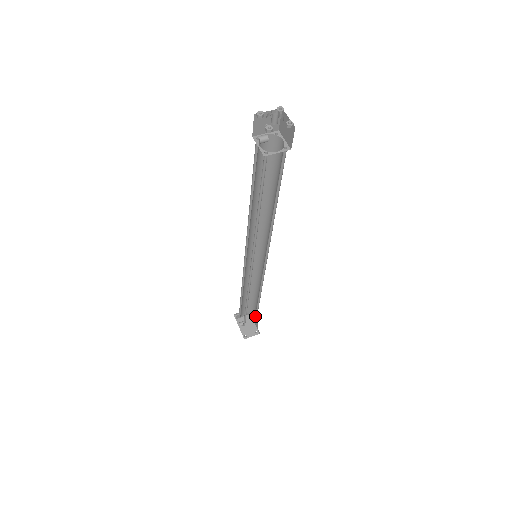
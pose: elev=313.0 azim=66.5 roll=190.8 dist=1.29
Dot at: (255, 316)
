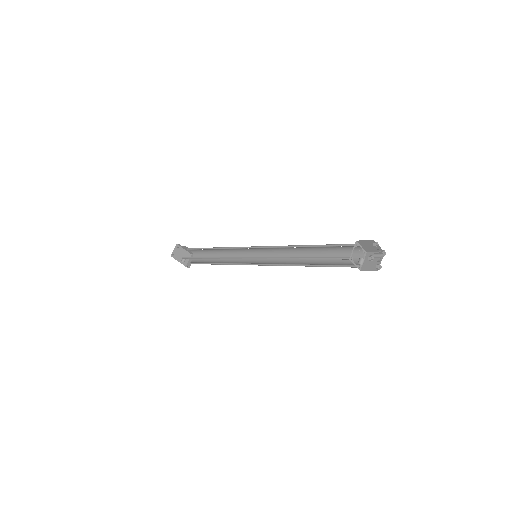
Dot at: (199, 254)
